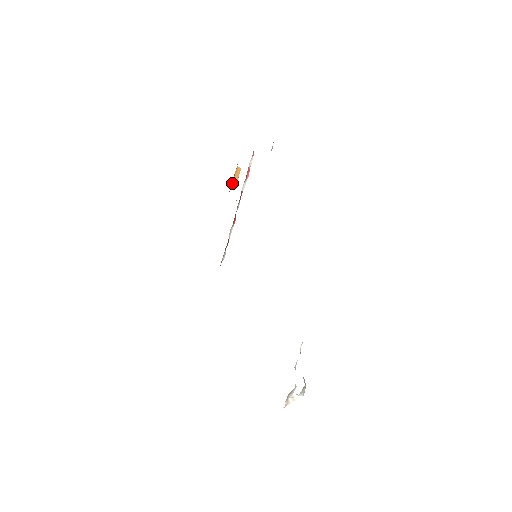
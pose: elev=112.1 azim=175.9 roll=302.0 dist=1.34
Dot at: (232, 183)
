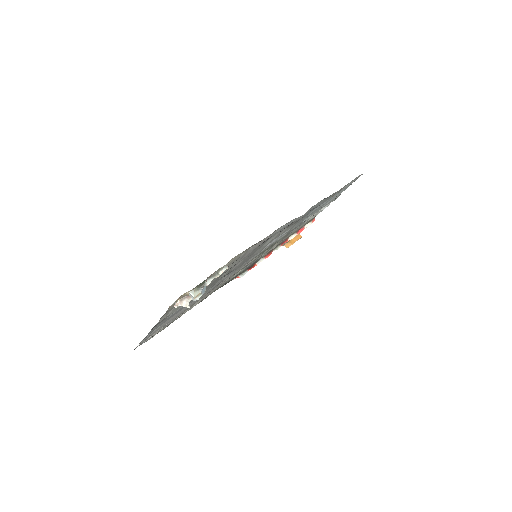
Dot at: (288, 242)
